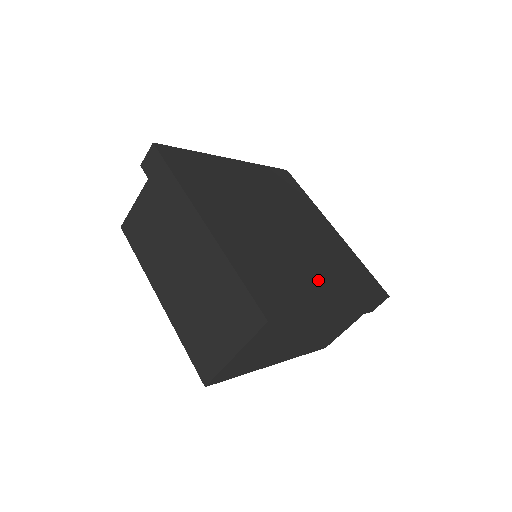
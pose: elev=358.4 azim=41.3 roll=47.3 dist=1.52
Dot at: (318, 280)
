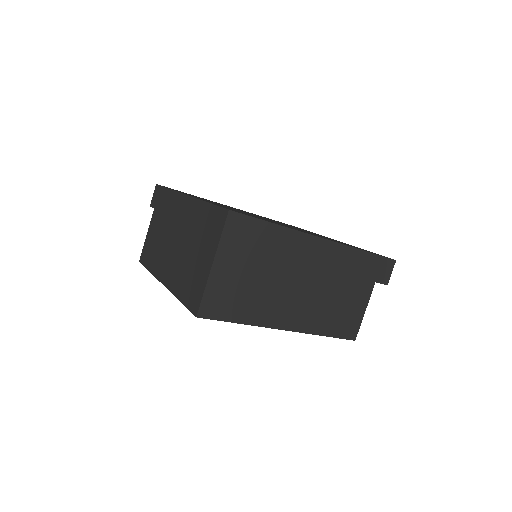
Dot at: occluded
